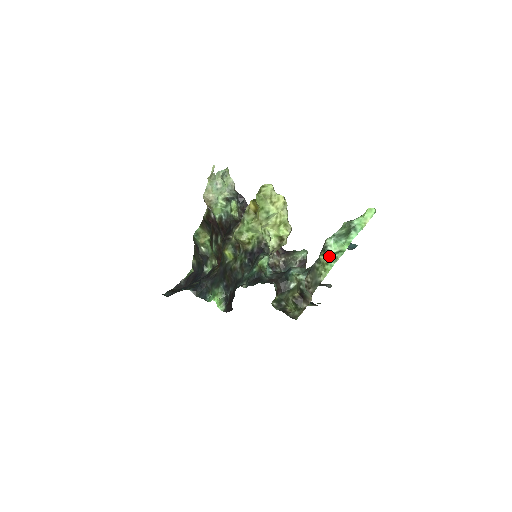
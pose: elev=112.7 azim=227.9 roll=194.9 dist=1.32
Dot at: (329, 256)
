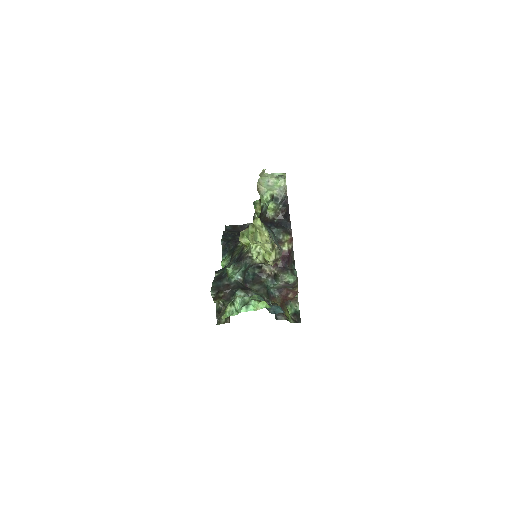
Dot at: (231, 308)
